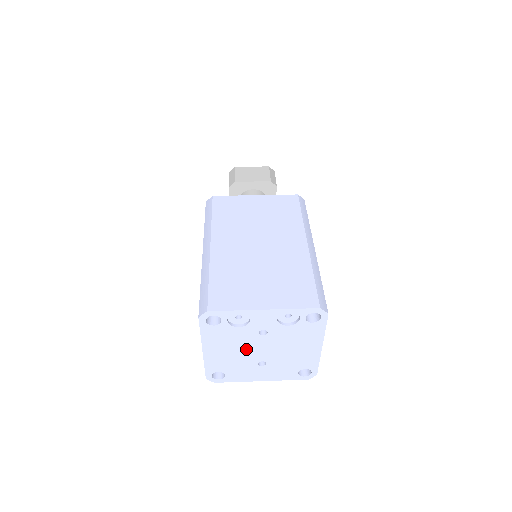
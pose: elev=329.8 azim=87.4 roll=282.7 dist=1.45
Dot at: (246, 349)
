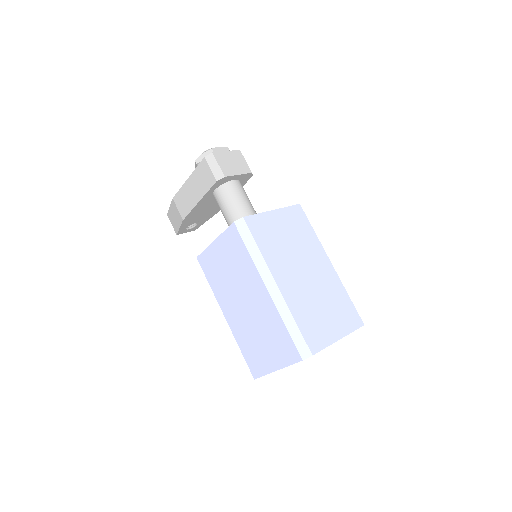
Dot at: occluded
